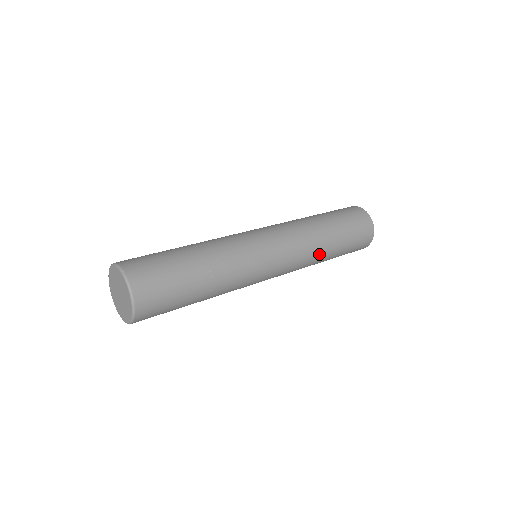
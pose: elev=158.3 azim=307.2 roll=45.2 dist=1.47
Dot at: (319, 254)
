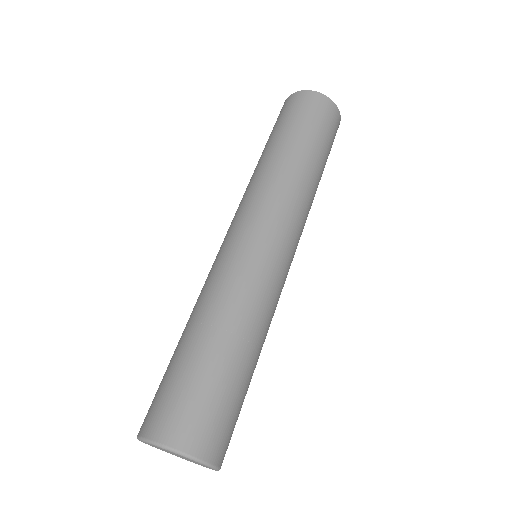
Dot at: occluded
